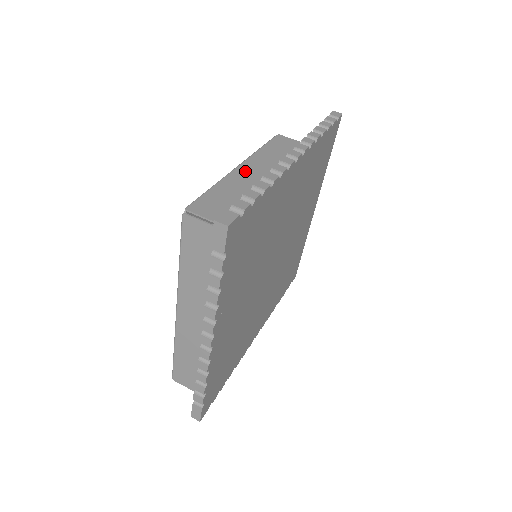
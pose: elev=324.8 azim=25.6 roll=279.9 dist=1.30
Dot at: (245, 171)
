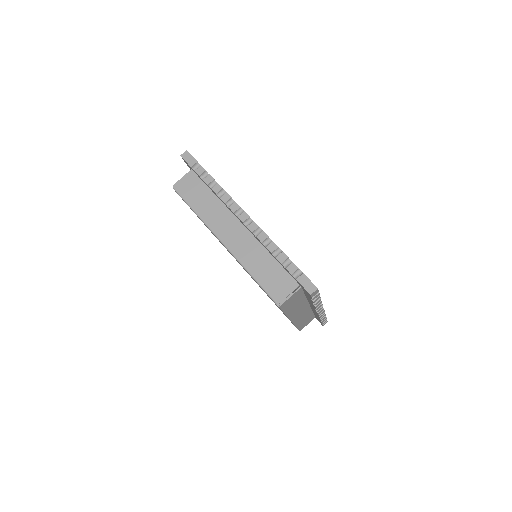
Dot at: occluded
